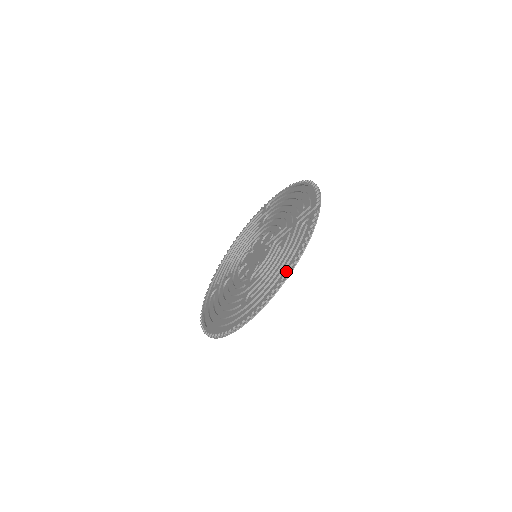
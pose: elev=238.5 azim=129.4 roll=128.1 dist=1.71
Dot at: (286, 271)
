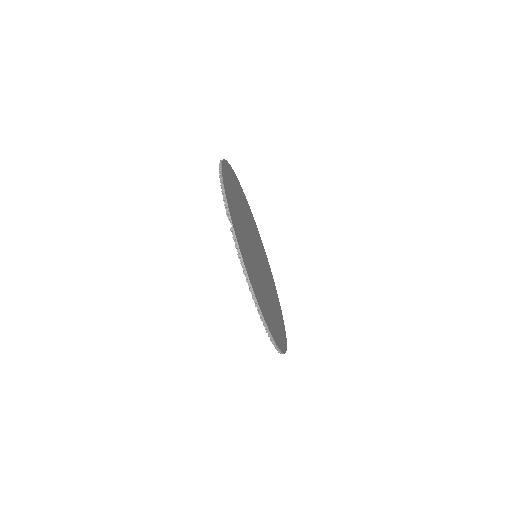
Dot at: occluded
